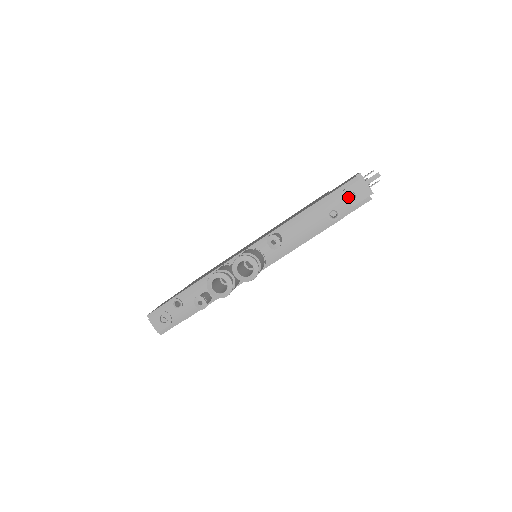
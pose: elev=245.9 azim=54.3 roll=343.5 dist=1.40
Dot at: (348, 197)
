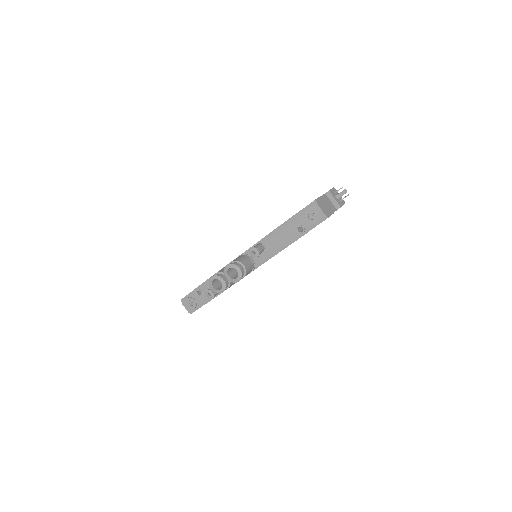
Dot at: (310, 216)
